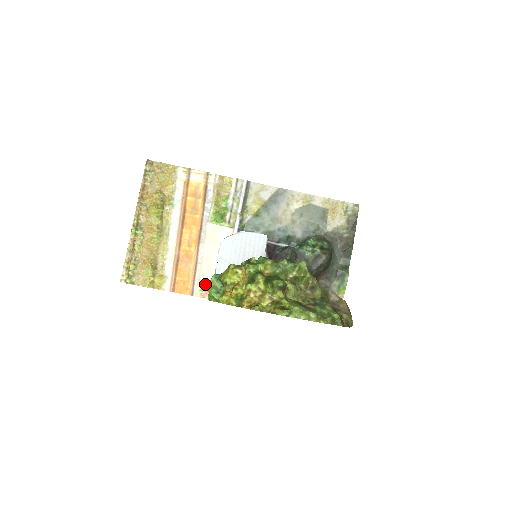
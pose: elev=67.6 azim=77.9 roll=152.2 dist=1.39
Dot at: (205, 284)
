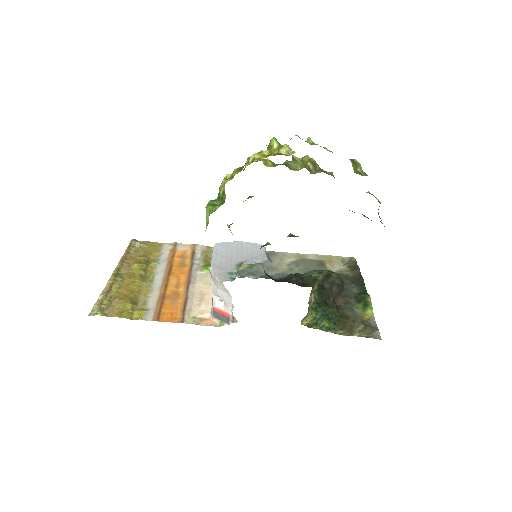
Dot at: (198, 312)
